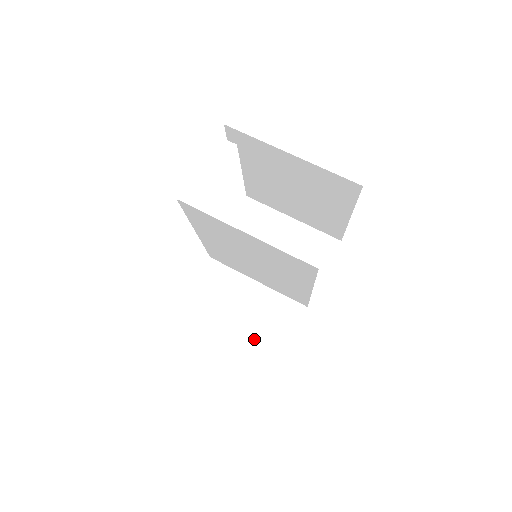
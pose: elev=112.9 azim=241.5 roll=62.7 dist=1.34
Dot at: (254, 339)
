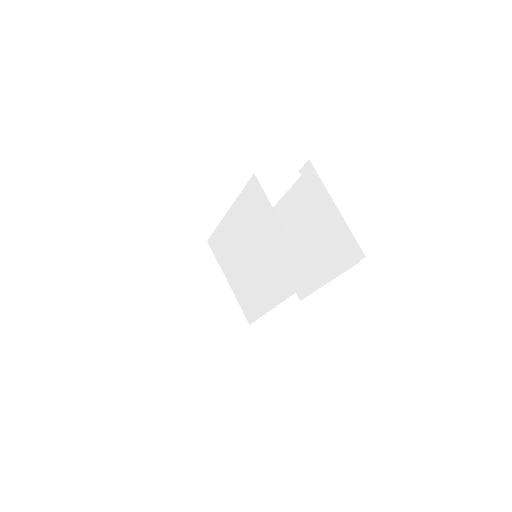
Dot at: (198, 317)
